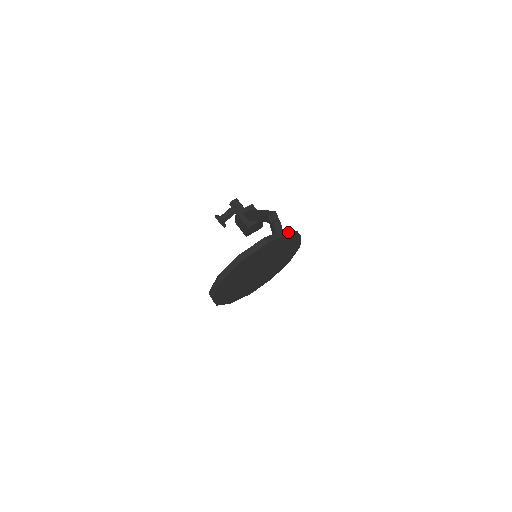
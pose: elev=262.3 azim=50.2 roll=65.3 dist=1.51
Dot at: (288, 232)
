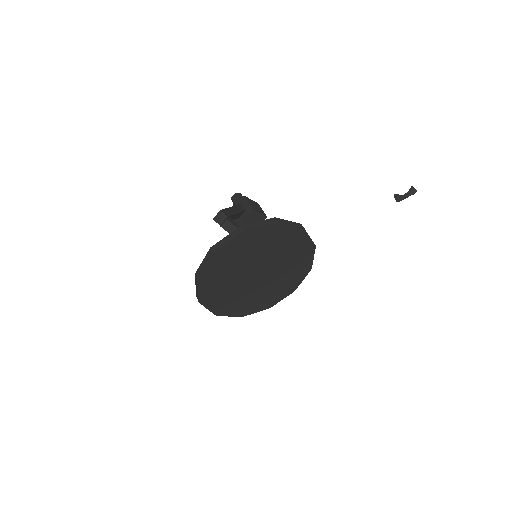
Dot at: (242, 229)
